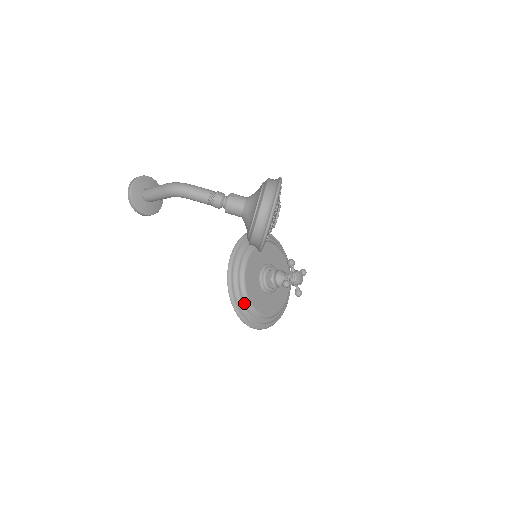
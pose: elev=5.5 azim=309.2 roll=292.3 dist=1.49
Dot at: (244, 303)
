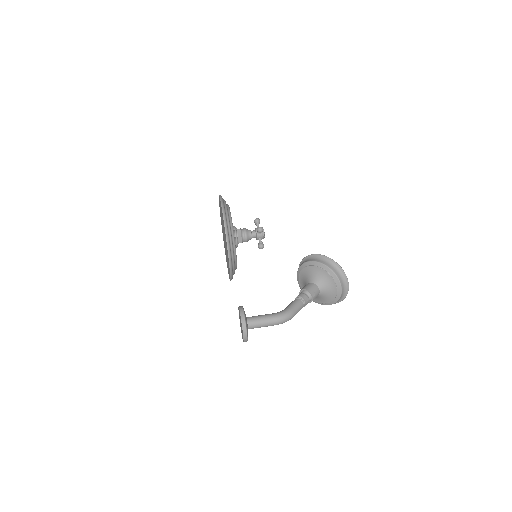
Dot at: occluded
